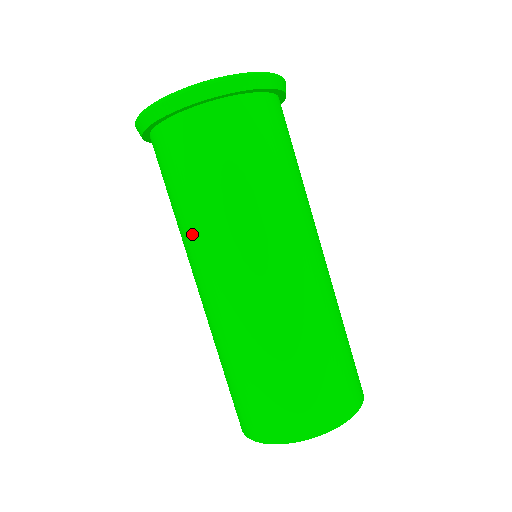
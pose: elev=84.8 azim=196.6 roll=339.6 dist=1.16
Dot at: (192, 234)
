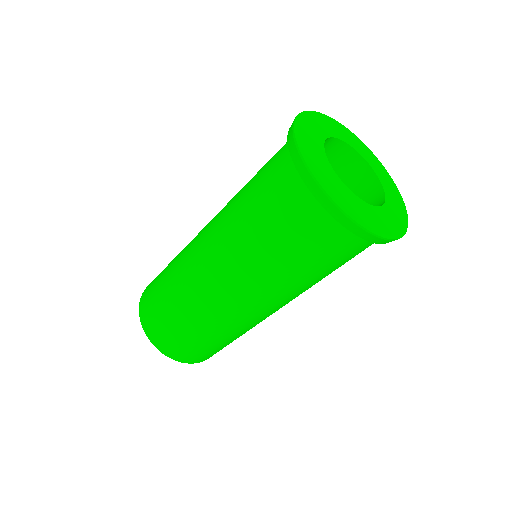
Dot at: (263, 274)
